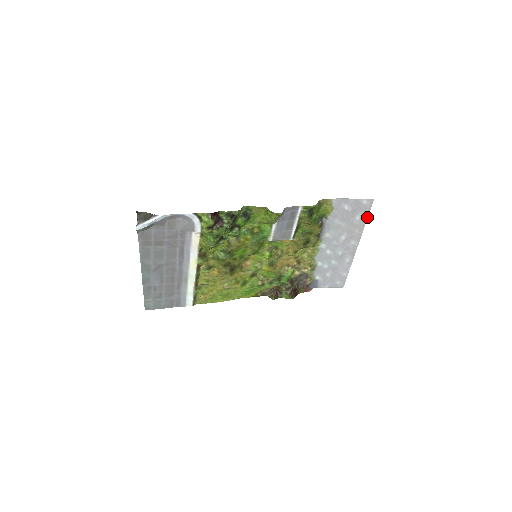
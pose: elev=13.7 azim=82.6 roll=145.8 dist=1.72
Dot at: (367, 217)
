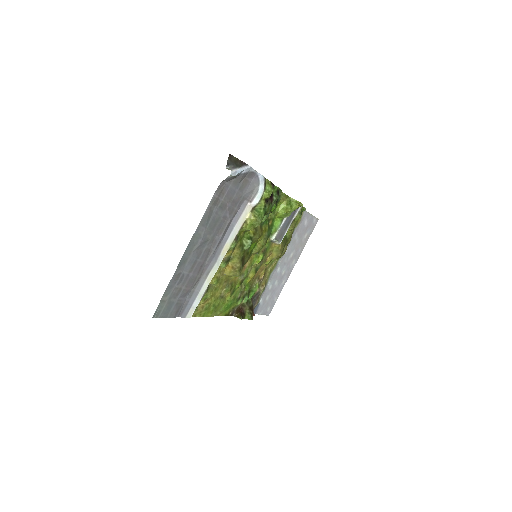
Dot at: occluded
